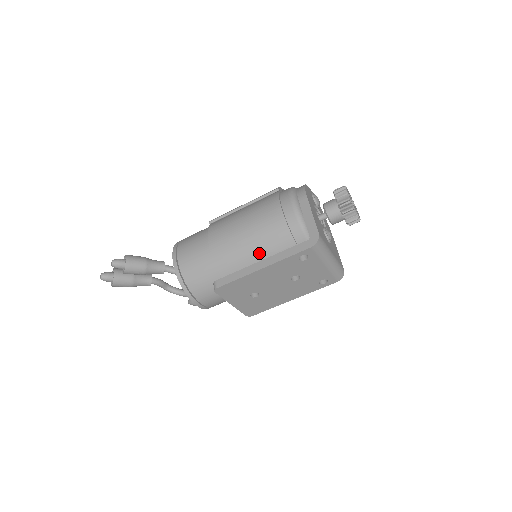
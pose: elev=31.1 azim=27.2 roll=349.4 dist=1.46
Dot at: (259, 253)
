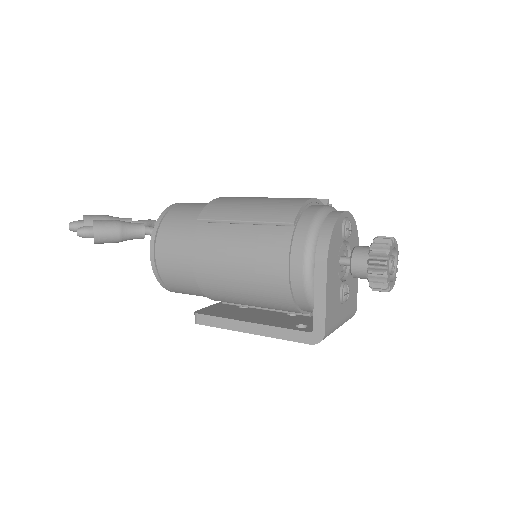
Dot at: (252, 300)
